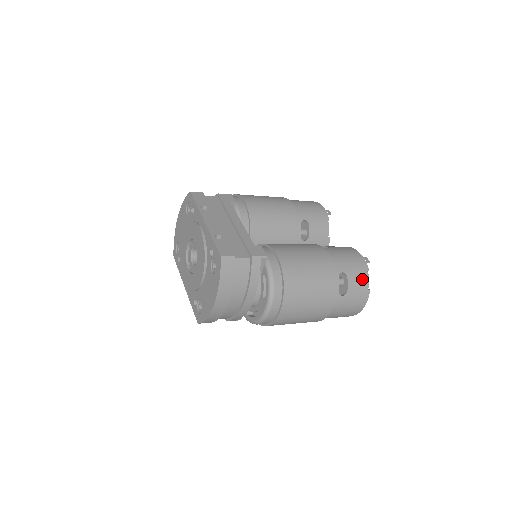
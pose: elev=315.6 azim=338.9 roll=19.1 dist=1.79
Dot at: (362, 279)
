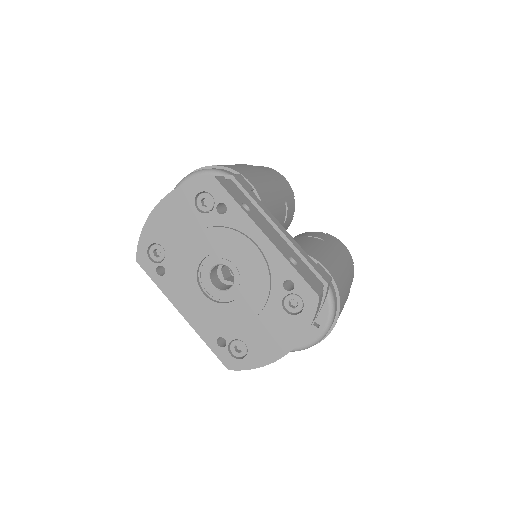
Dot at: (353, 274)
